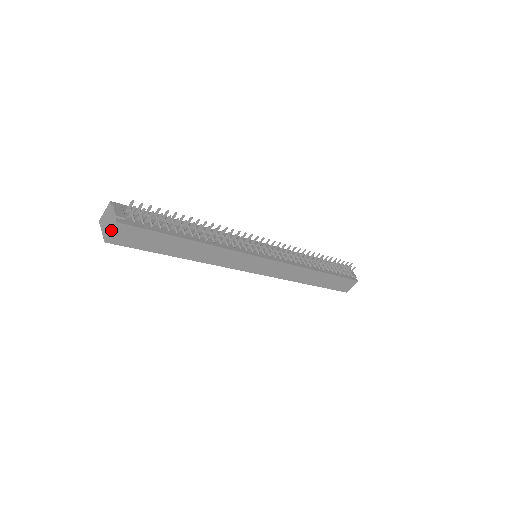
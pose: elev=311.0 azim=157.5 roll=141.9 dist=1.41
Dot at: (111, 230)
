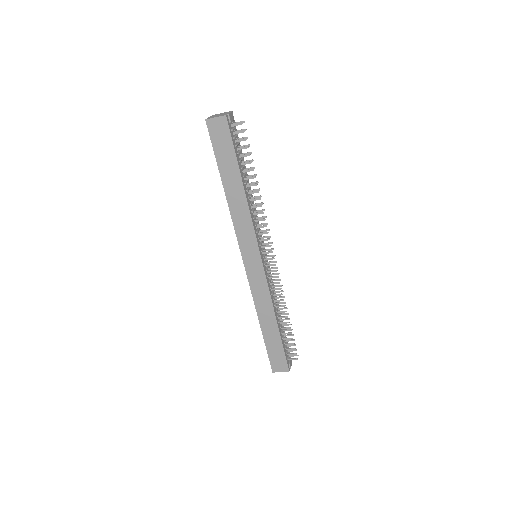
Dot at: (218, 116)
